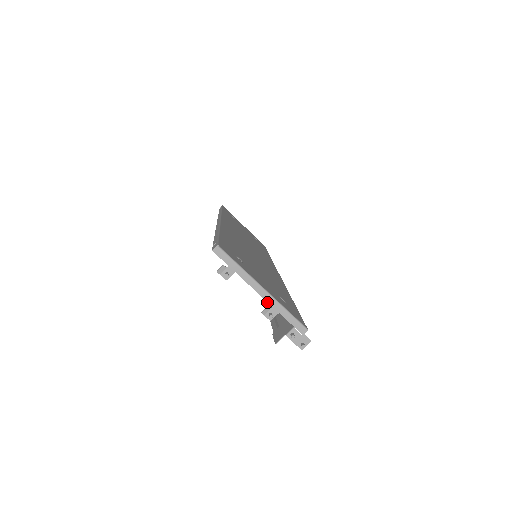
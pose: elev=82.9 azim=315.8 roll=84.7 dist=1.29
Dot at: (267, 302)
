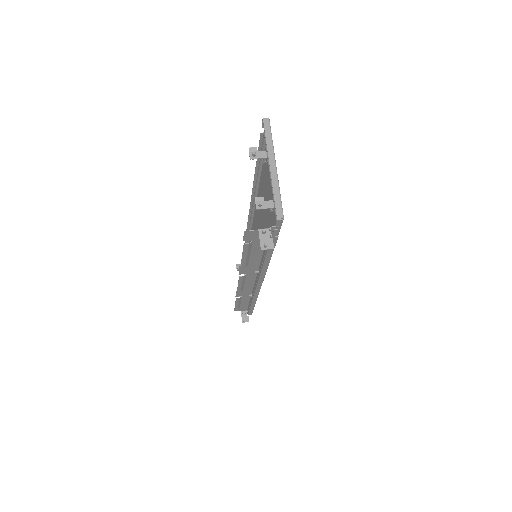
Dot at: (244, 267)
